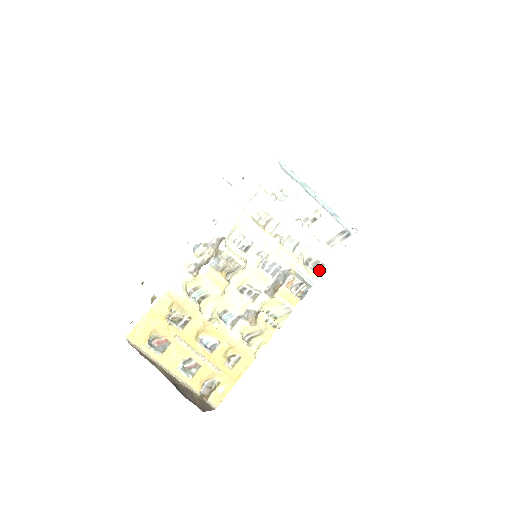
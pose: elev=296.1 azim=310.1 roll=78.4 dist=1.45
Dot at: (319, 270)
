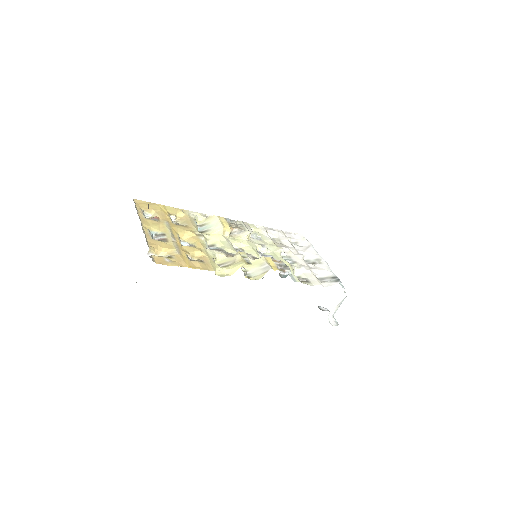
Dot at: (304, 282)
